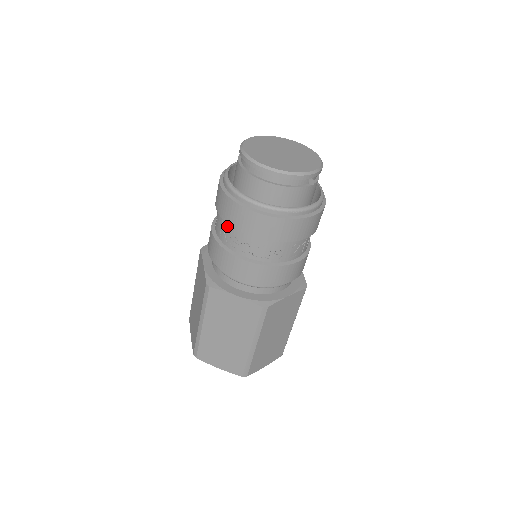
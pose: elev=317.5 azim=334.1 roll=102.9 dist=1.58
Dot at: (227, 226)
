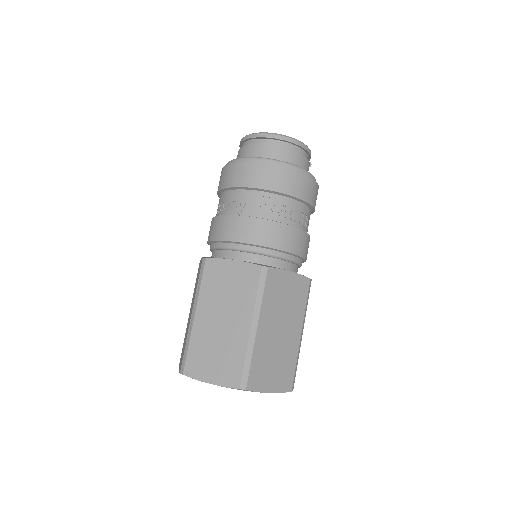
Dot at: (271, 199)
